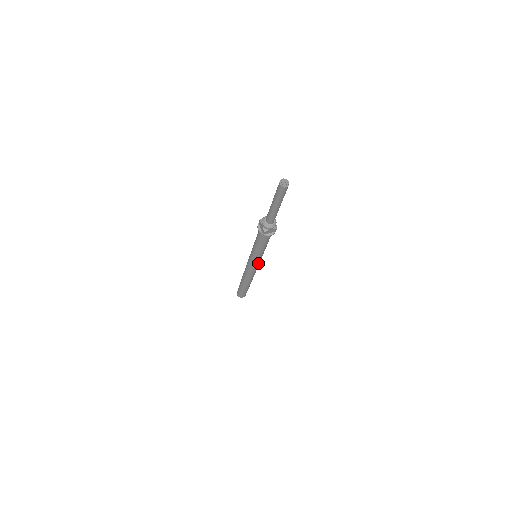
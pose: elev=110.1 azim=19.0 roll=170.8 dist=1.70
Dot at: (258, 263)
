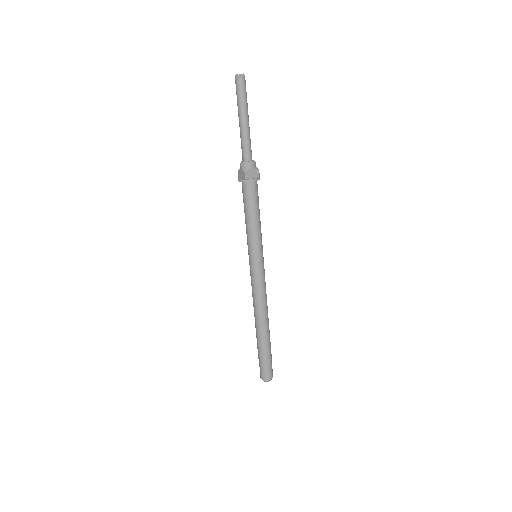
Dot at: (262, 266)
